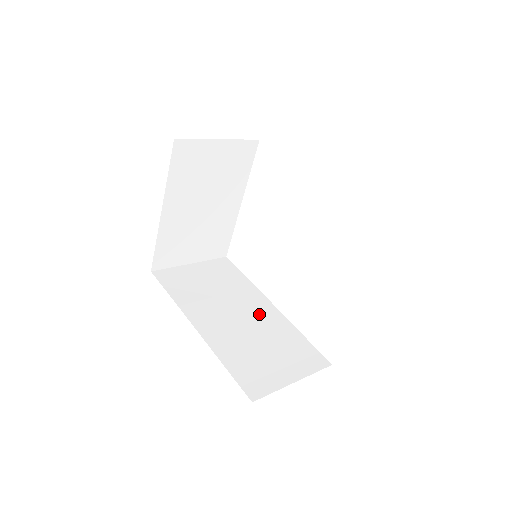
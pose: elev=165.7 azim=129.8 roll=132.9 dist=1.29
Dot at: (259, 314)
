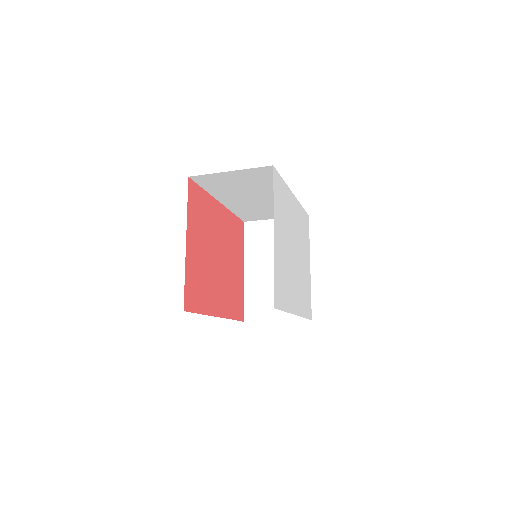
Dot at: occluded
